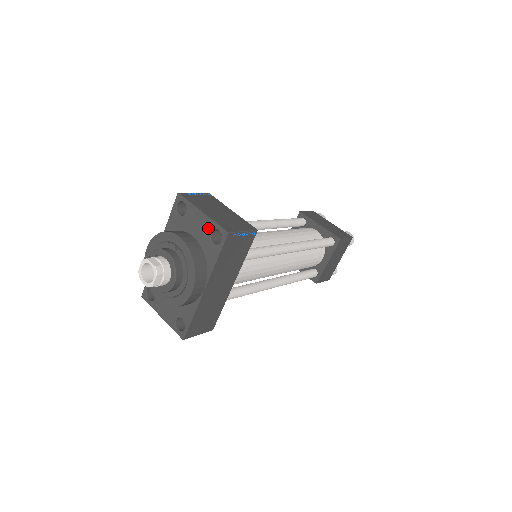
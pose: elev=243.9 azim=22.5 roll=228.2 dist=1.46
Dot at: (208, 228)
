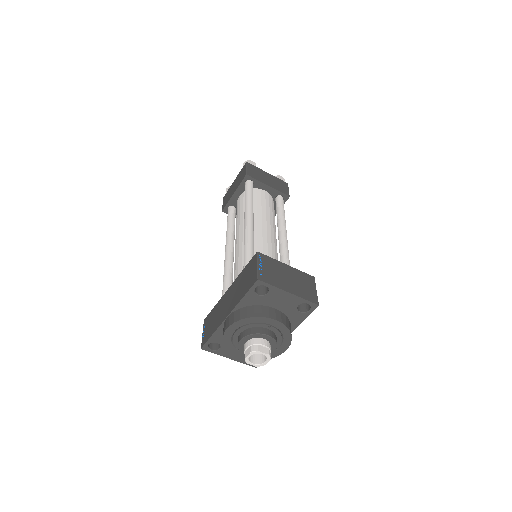
Dot at: (296, 303)
